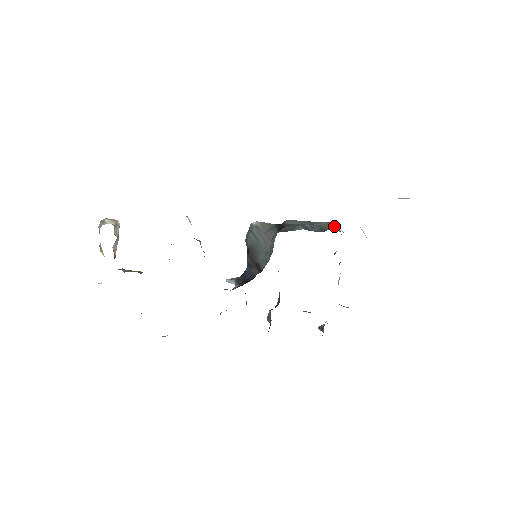
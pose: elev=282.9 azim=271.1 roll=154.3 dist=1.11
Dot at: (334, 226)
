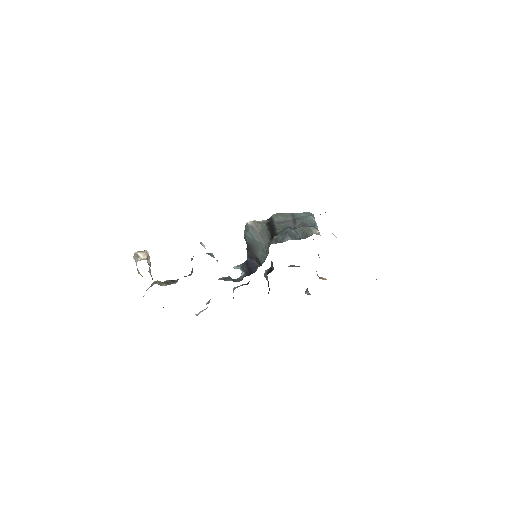
Dot at: (313, 230)
